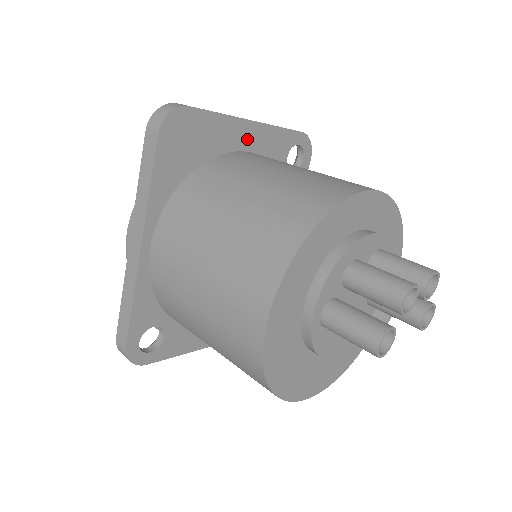
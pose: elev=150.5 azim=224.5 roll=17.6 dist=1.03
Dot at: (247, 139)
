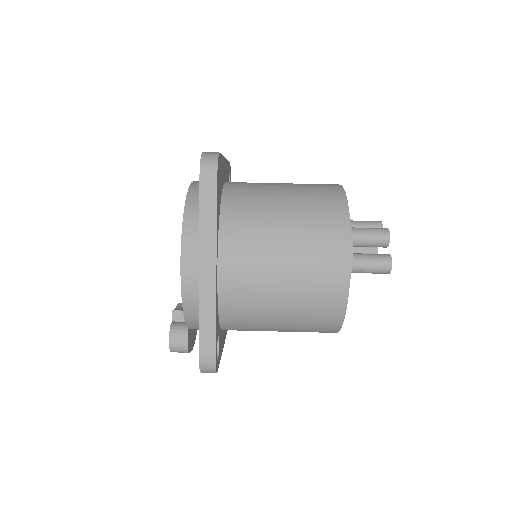
Dot at: (225, 172)
